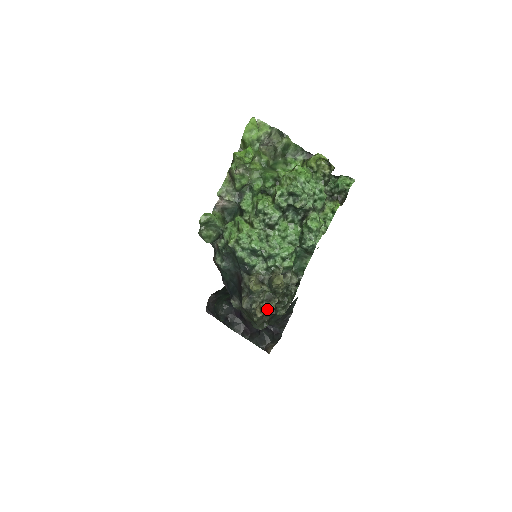
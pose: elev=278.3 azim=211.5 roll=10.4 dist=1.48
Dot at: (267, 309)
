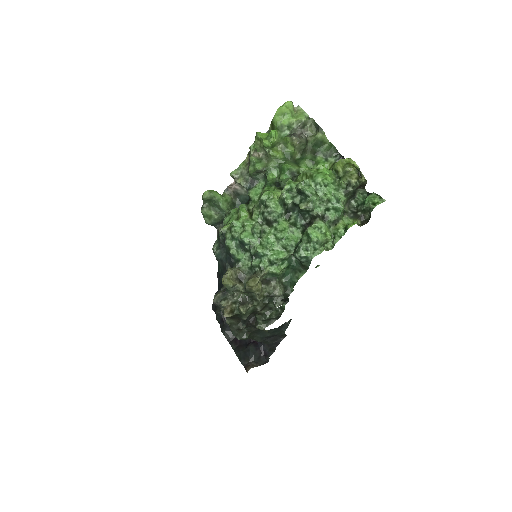
Dot at: (238, 313)
